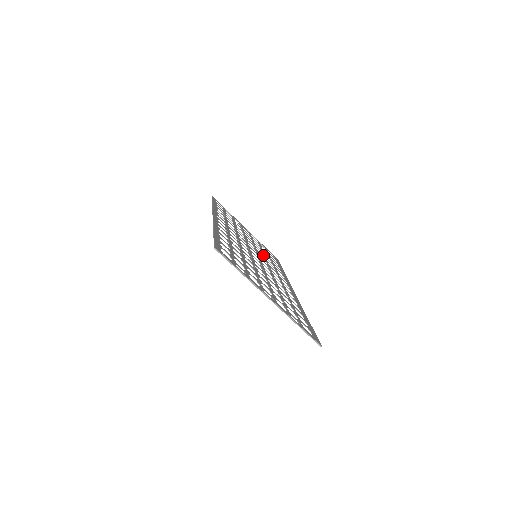
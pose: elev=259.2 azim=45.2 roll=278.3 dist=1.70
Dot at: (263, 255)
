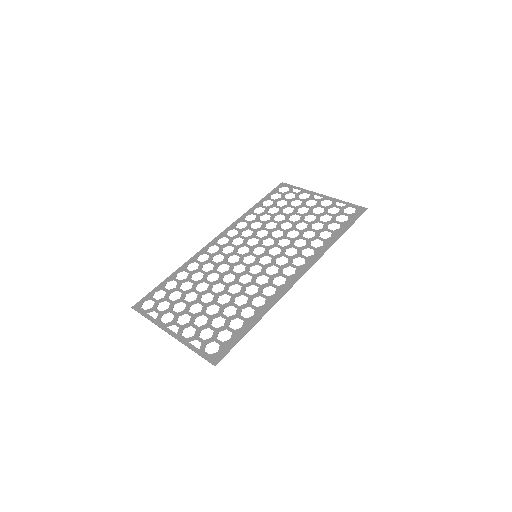
Dot at: (298, 235)
